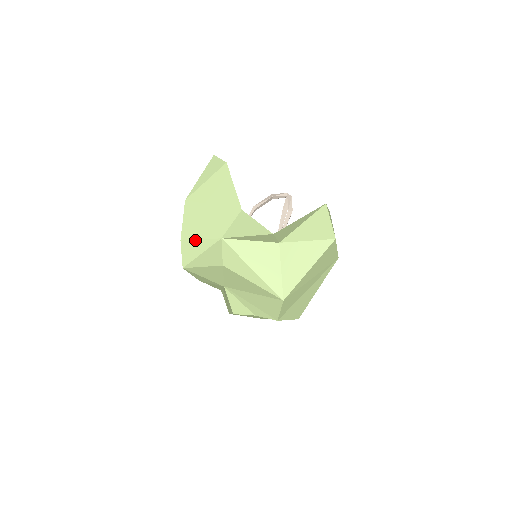
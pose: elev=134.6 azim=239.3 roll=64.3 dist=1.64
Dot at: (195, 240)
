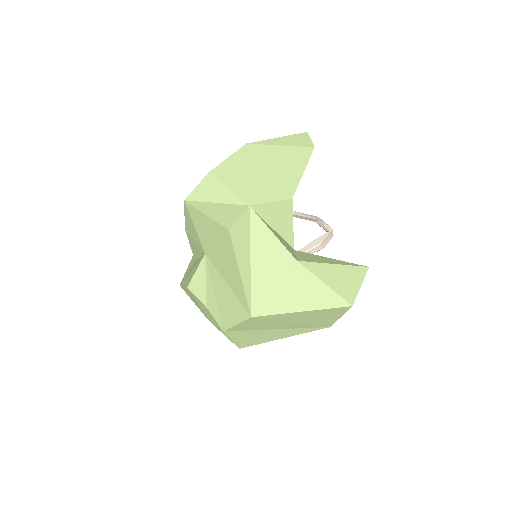
Dot at: (223, 185)
